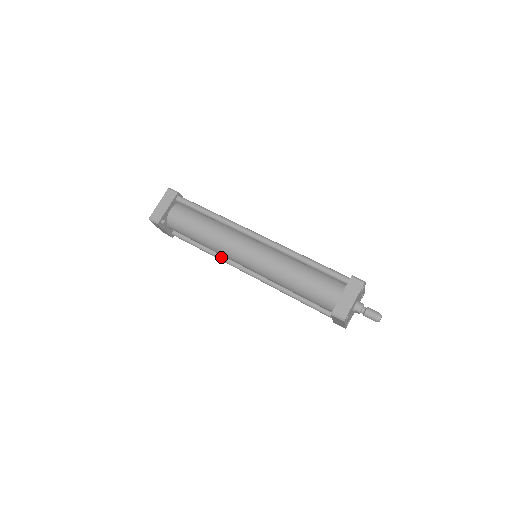
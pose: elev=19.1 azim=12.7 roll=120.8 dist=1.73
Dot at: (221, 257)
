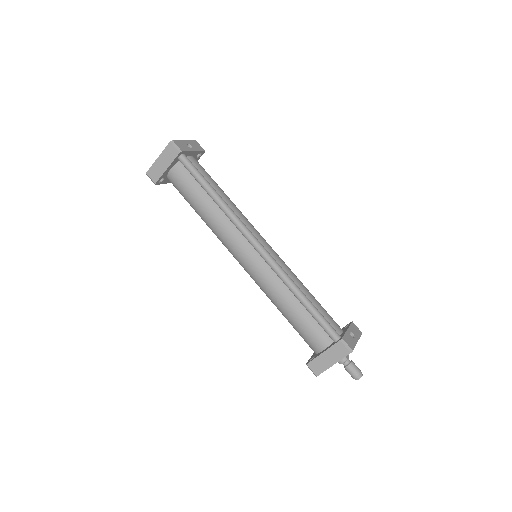
Dot at: occluded
